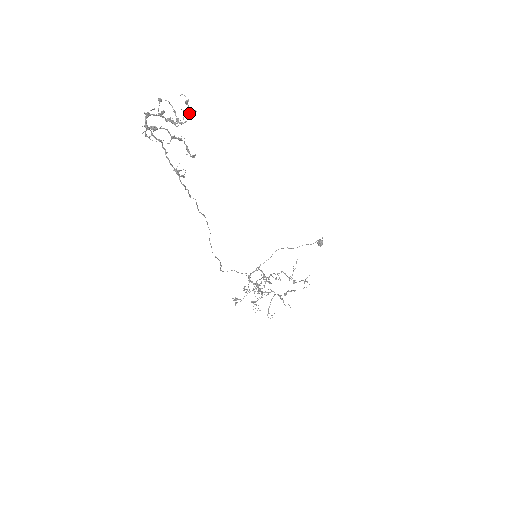
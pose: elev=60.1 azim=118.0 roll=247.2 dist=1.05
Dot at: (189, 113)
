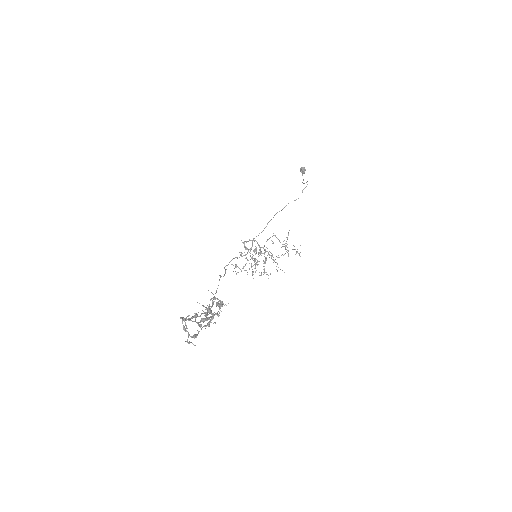
Dot at: (220, 306)
